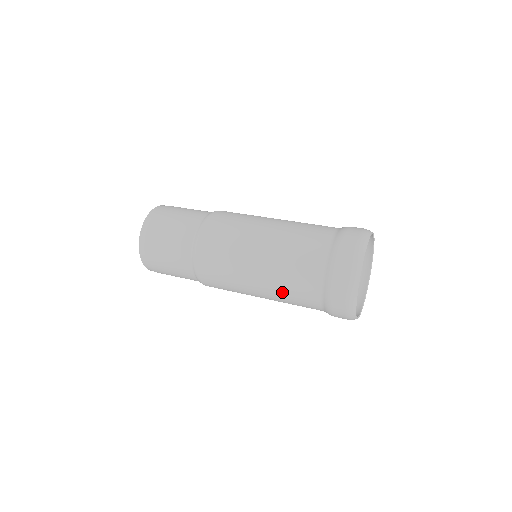
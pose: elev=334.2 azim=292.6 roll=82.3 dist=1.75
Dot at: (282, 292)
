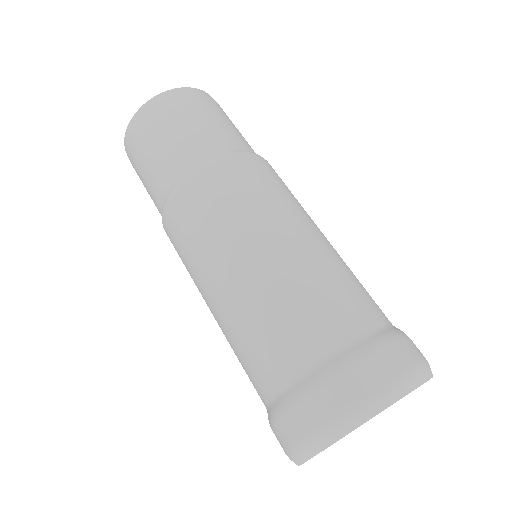
Dot at: occluded
